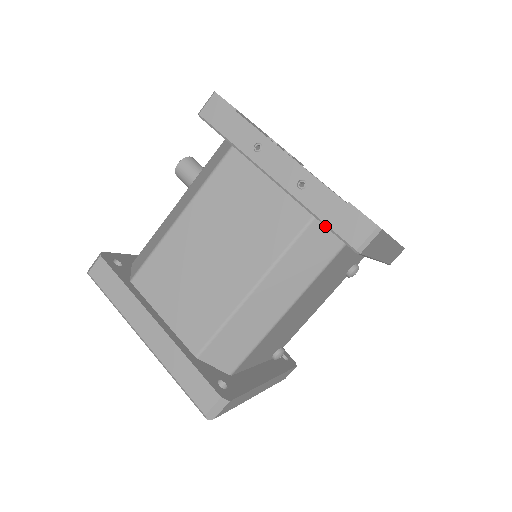
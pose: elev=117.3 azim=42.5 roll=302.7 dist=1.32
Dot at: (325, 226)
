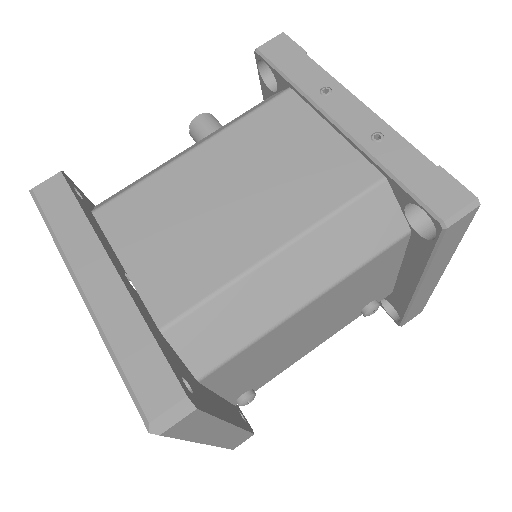
Dot at: (402, 188)
